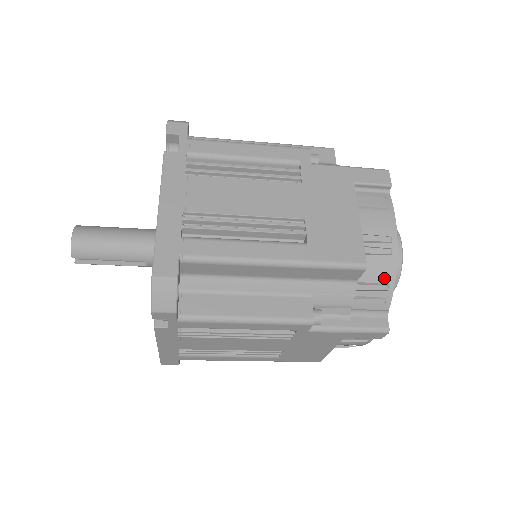
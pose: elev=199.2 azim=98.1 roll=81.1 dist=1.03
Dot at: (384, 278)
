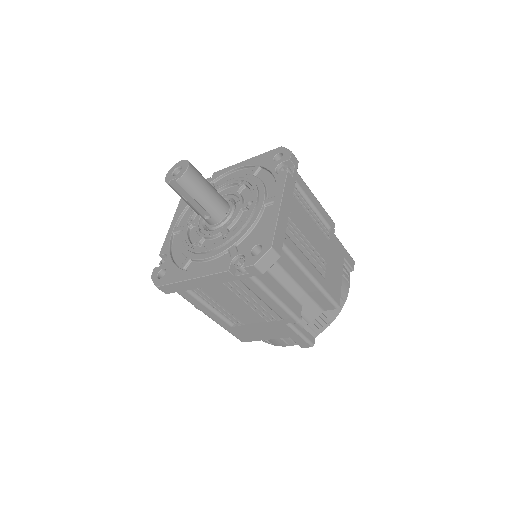
Dot at: (331, 317)
